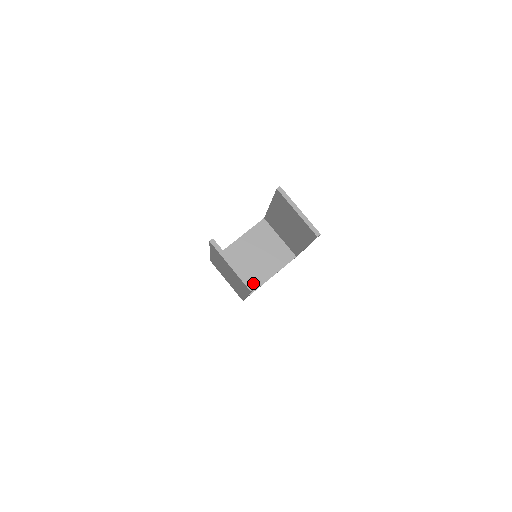
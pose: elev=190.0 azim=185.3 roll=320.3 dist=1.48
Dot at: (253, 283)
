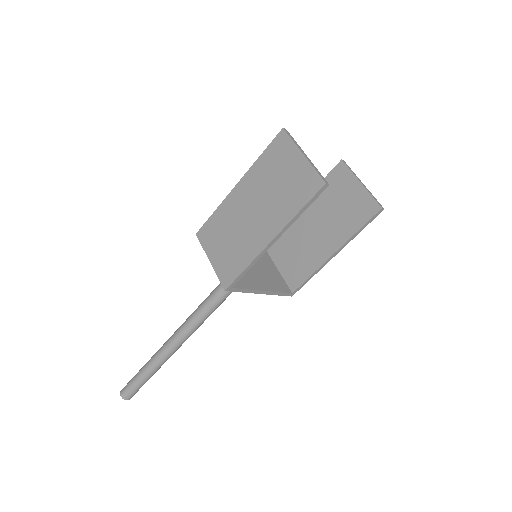
Dot at: (243, 281)
